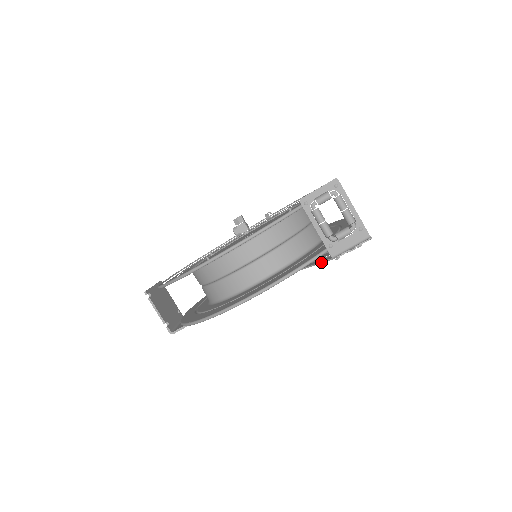
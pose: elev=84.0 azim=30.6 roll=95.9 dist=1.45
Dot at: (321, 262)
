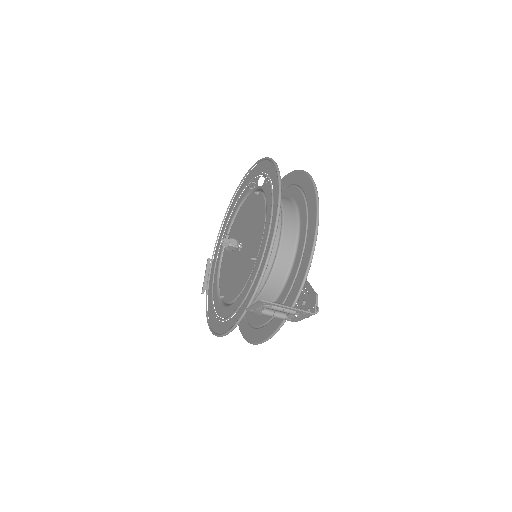
Dot at: occluded
